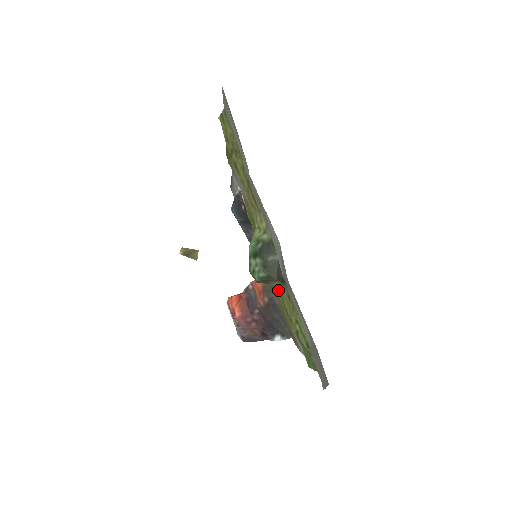
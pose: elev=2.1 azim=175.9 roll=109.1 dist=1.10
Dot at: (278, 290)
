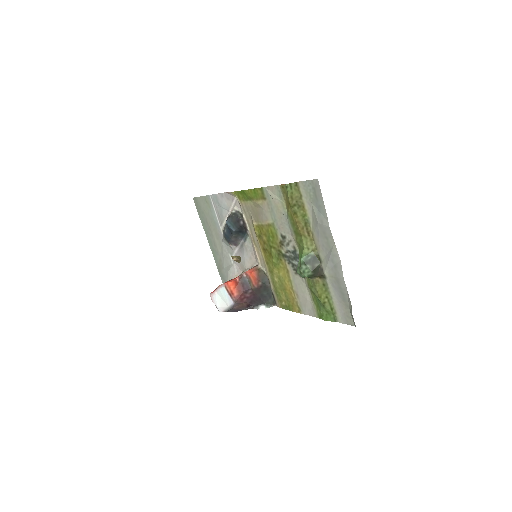
Dot at: (288, 279)
